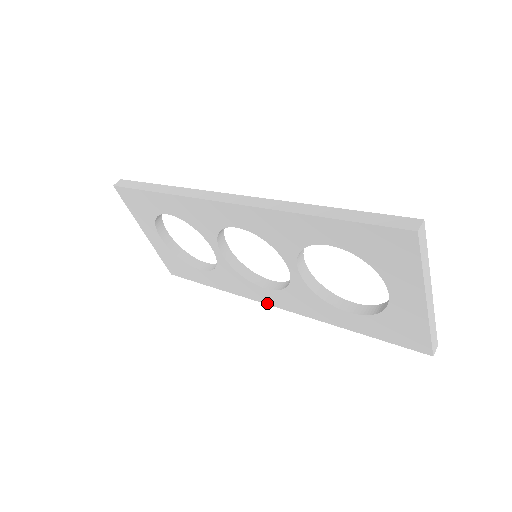
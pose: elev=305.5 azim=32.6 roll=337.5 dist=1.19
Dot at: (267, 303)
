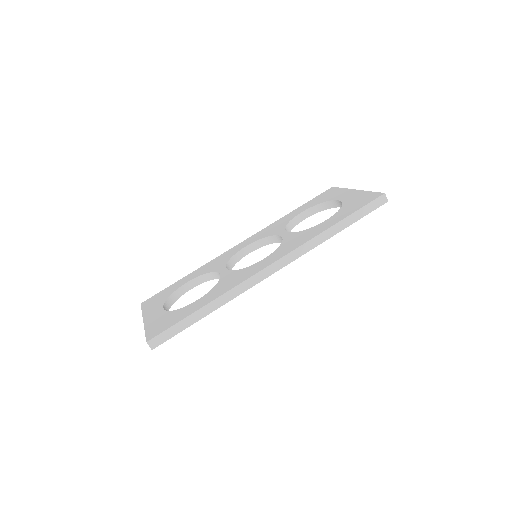
Dot at: occluded
